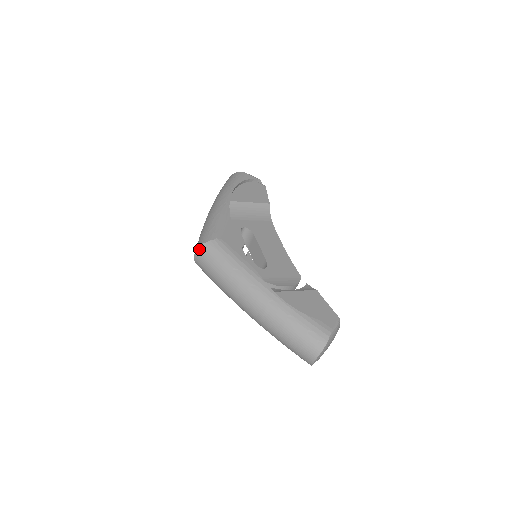
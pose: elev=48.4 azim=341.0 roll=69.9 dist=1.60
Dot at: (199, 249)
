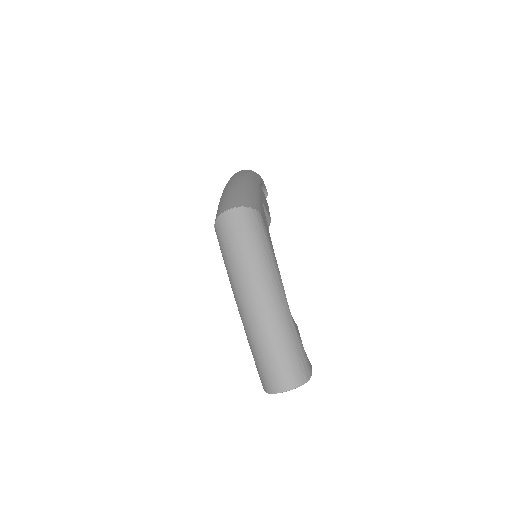
Dot at: (241, 208)
